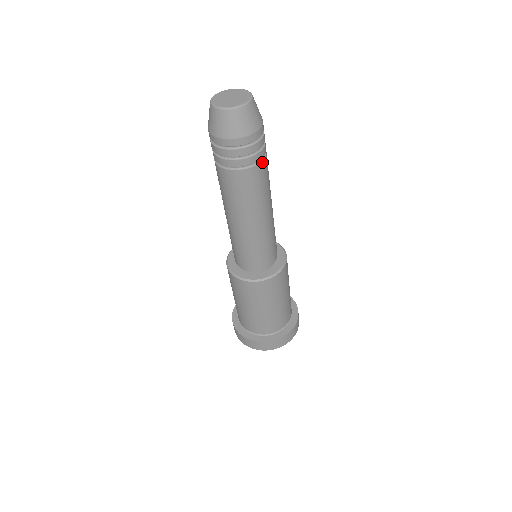
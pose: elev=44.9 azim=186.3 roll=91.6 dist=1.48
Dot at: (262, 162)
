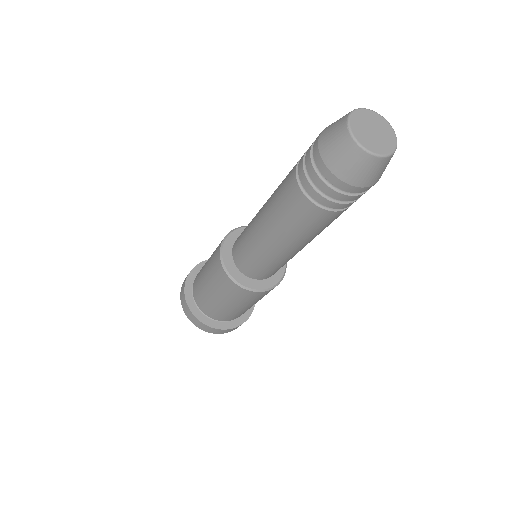
Dot at: occluded
